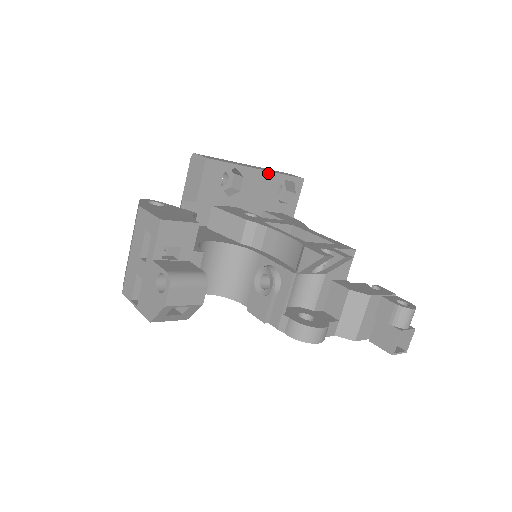
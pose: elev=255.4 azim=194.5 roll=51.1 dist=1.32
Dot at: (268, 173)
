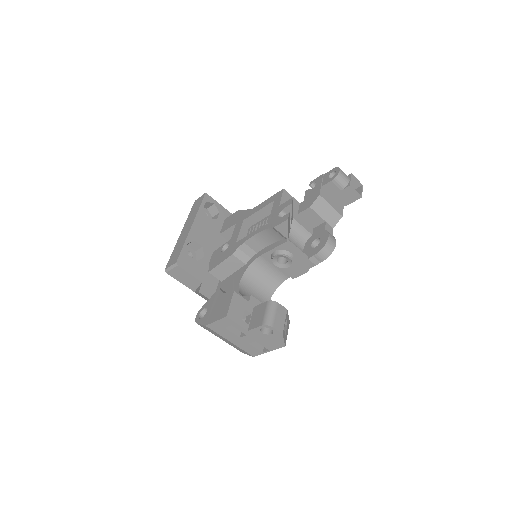
Dot at: (195, 220)
